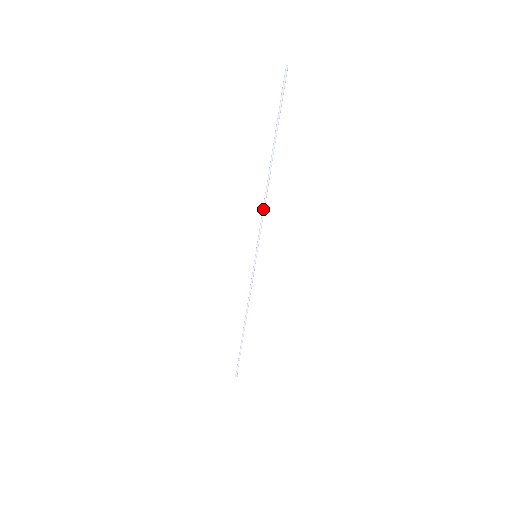
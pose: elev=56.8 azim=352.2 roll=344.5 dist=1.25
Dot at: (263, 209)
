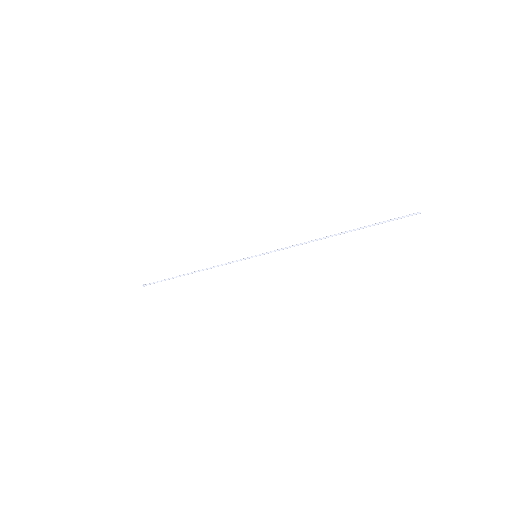
Dot at: (298, 245)
